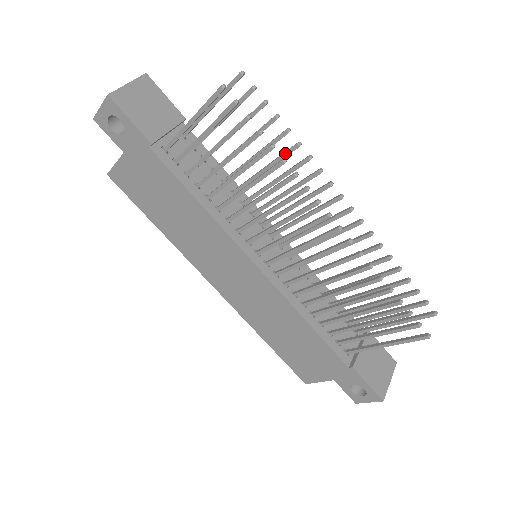
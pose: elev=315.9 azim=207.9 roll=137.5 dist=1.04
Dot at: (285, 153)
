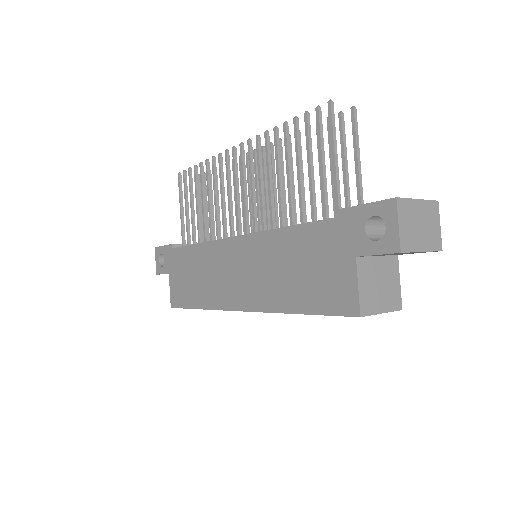
Dot at: occluded
